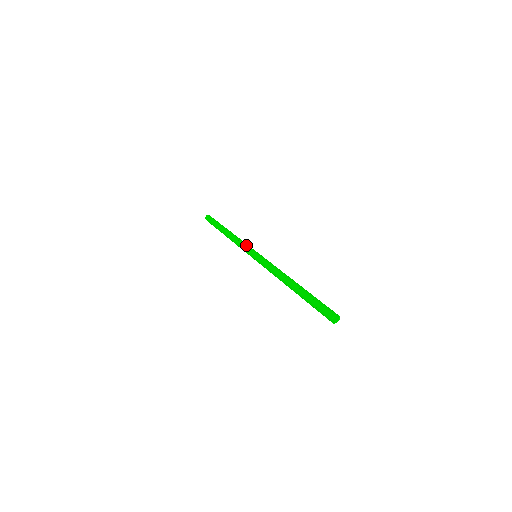
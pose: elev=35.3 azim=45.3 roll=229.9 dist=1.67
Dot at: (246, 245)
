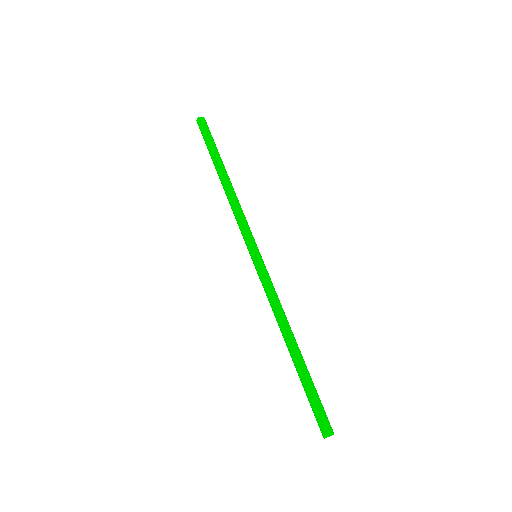
Dot at: (249, 228)
